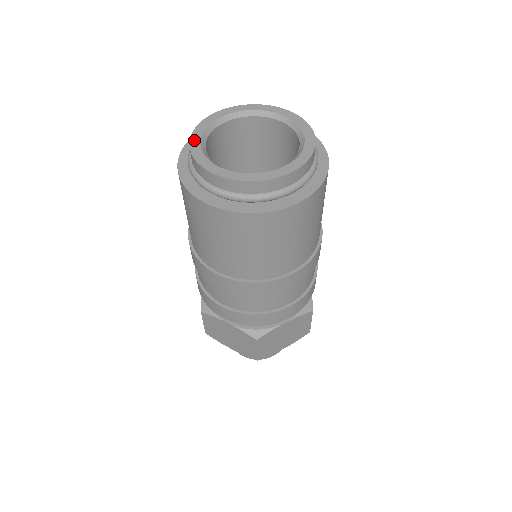
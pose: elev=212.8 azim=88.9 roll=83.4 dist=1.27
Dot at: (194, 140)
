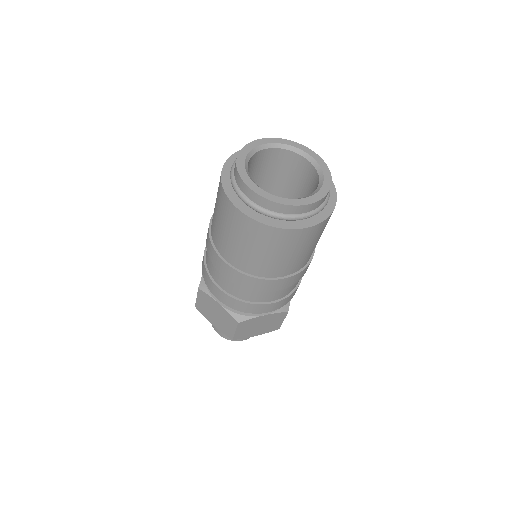
Dot at: (241, 157)
